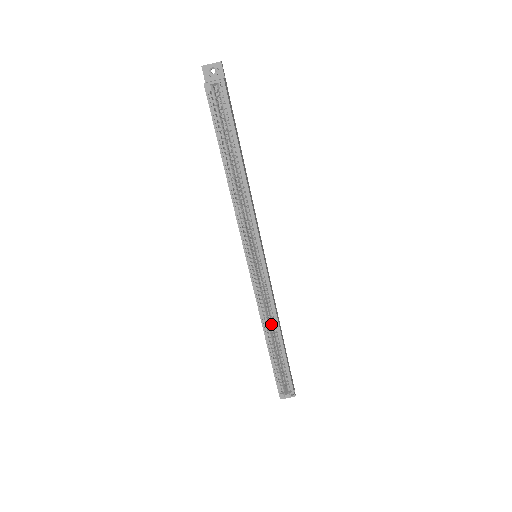
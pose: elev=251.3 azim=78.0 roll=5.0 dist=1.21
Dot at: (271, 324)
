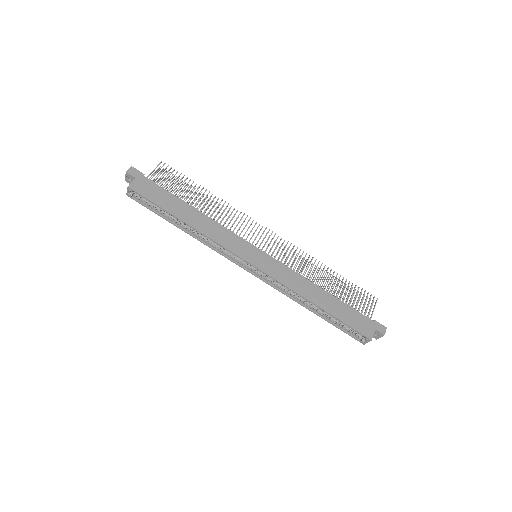
Dot at: occluded
